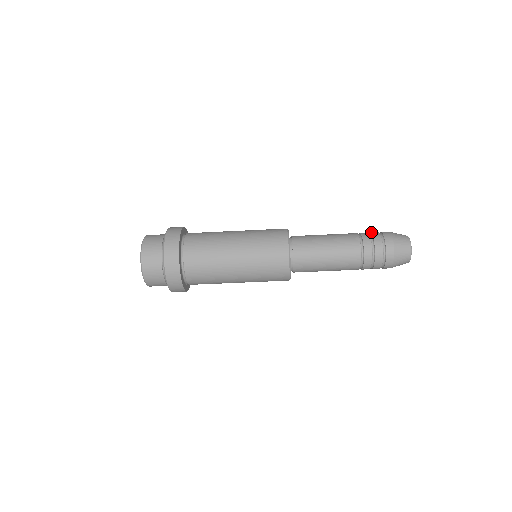
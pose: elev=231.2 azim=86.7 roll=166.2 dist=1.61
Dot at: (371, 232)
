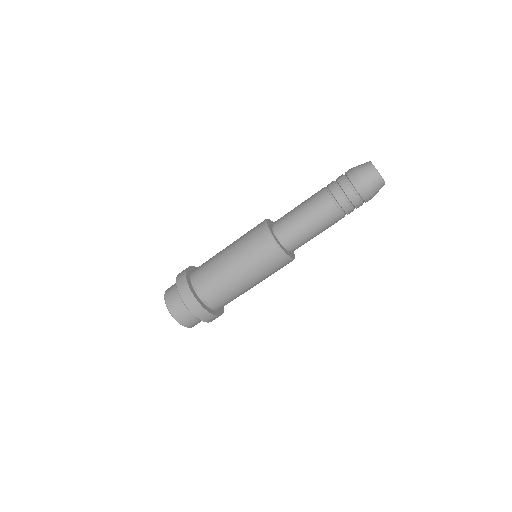
Dot at: occluded
